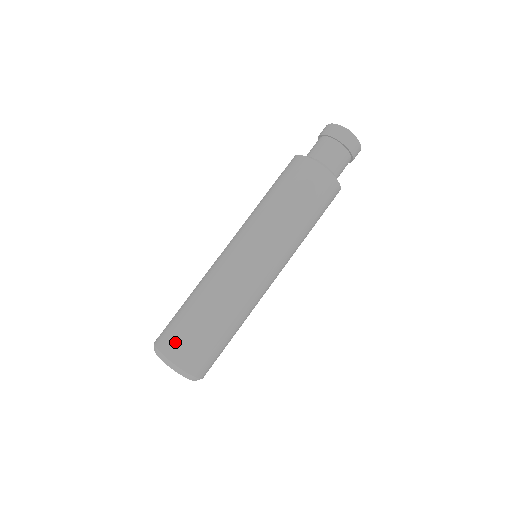
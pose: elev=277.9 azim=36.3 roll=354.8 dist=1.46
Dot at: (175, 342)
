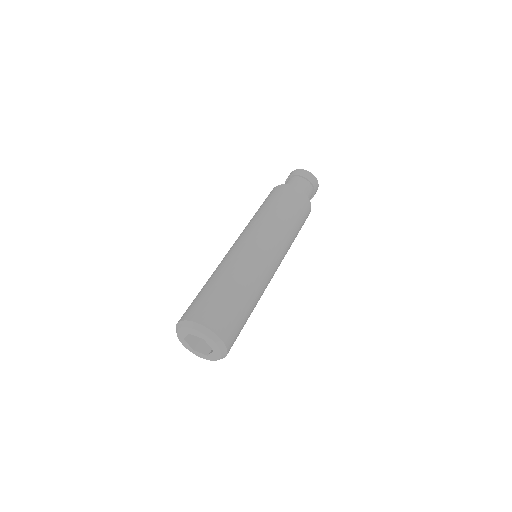
Dot at: occluded
